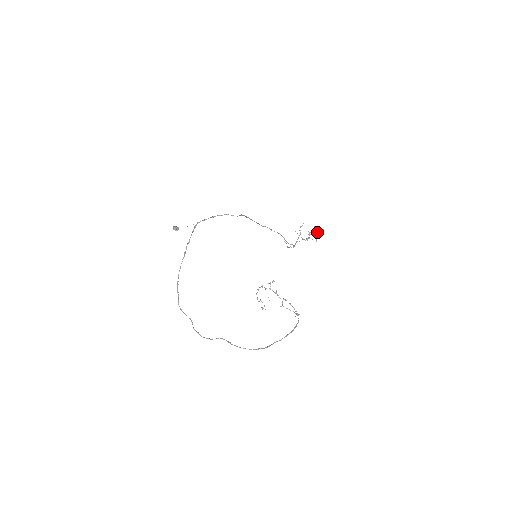
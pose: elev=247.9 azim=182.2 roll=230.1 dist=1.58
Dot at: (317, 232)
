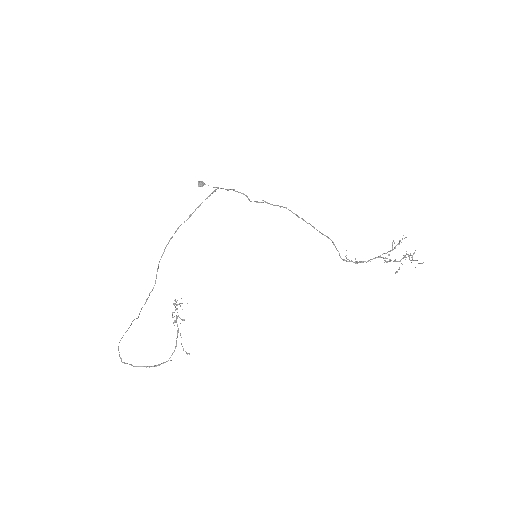
Dot at: occluded
